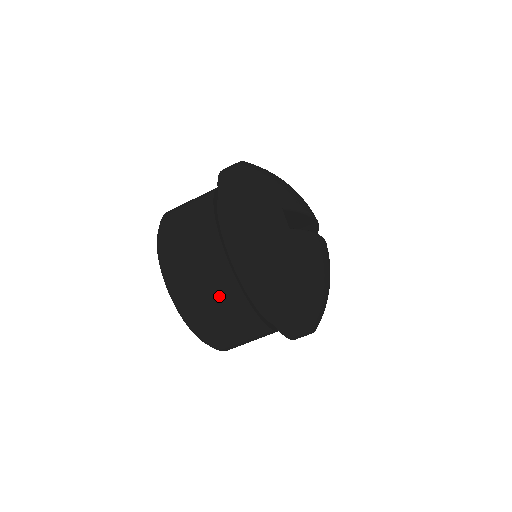
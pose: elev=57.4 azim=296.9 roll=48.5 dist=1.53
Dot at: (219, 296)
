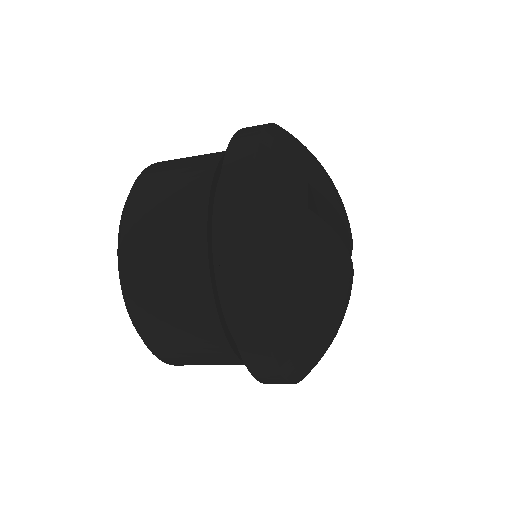
Dot at: (176, 262)
